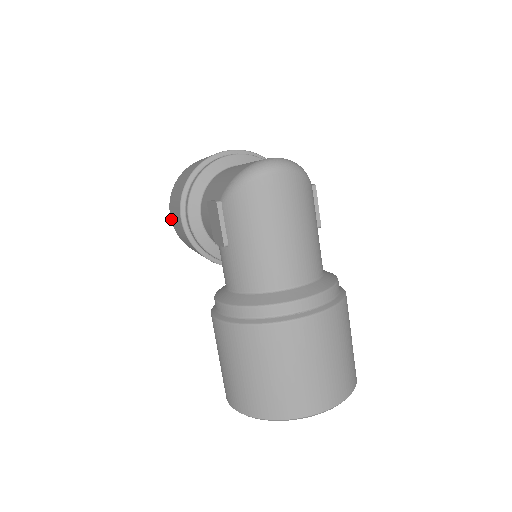
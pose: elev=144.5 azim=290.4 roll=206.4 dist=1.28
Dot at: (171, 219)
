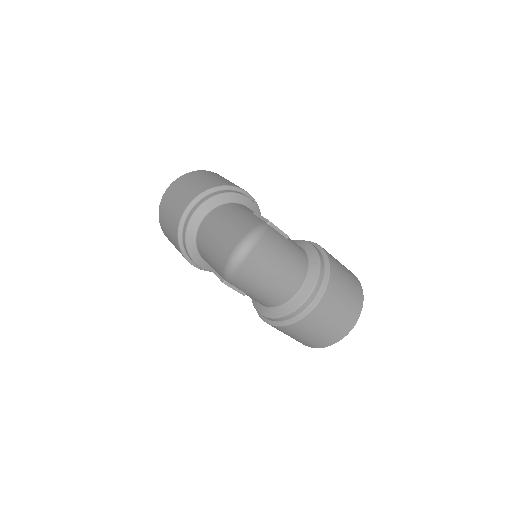
Dot at: occluded
